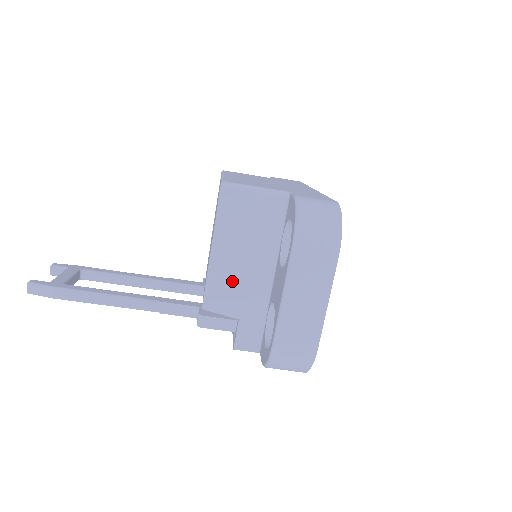
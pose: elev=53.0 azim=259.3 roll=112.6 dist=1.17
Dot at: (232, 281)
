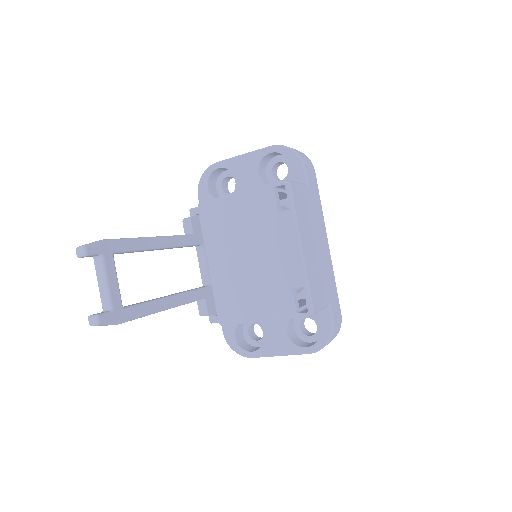
Dot at: occluded
